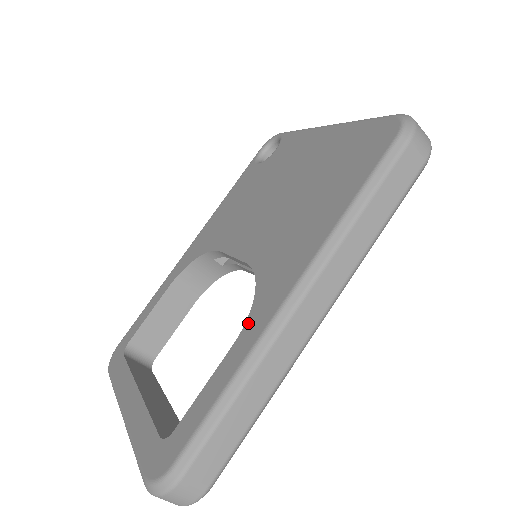
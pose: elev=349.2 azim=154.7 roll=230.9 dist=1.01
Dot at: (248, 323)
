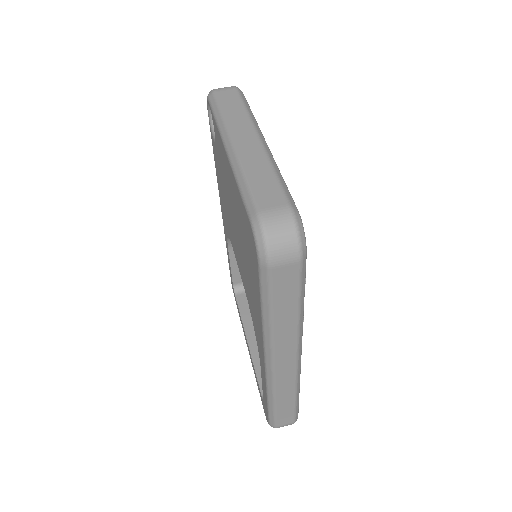
Dot at: (260, 360)
